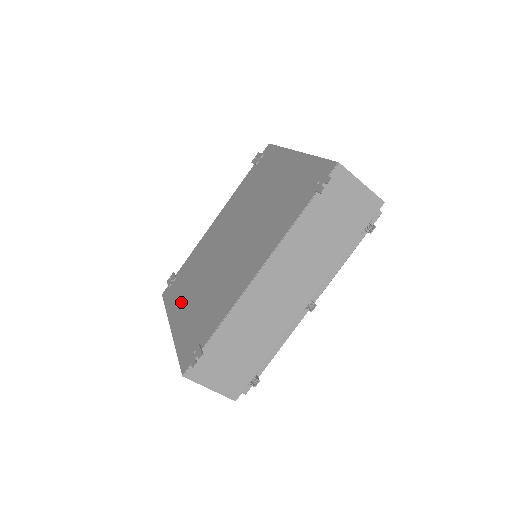
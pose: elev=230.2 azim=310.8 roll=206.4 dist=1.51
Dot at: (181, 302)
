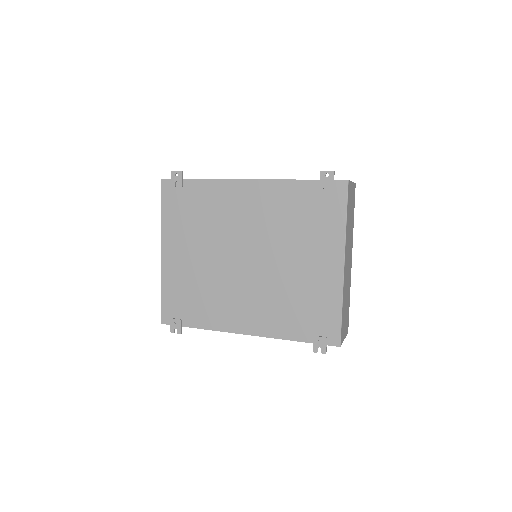
Dot at: (179, 240)
